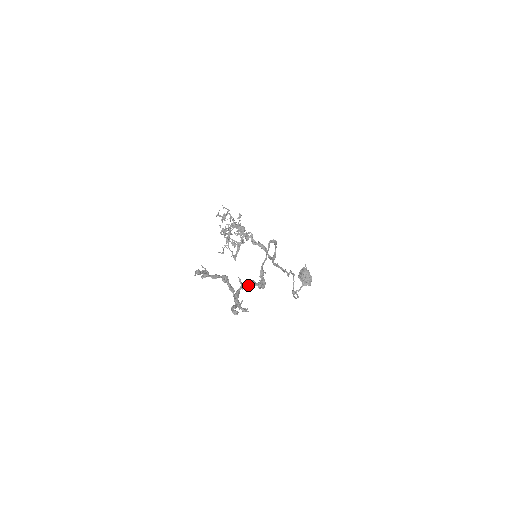
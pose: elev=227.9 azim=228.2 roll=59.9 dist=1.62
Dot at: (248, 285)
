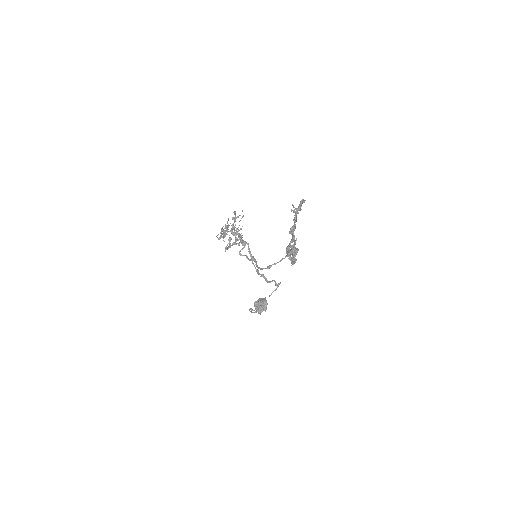
Dot at: (296, 249)
